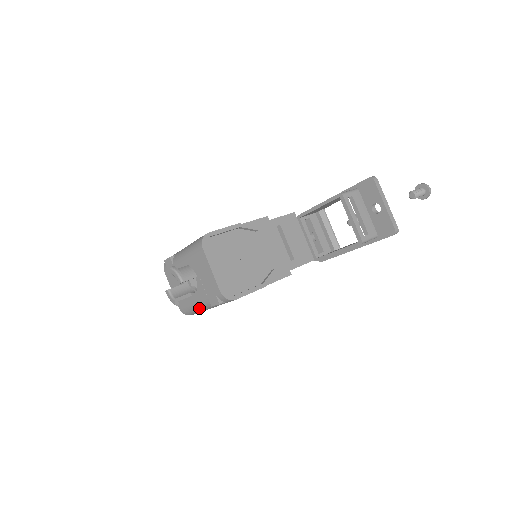
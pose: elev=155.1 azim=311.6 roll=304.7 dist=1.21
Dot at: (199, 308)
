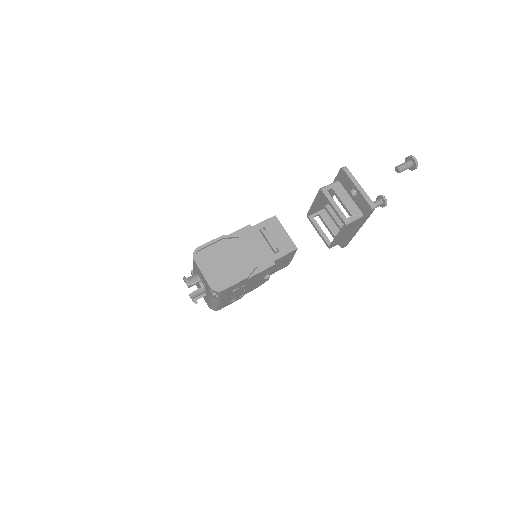
Dot at: (213, 303)
